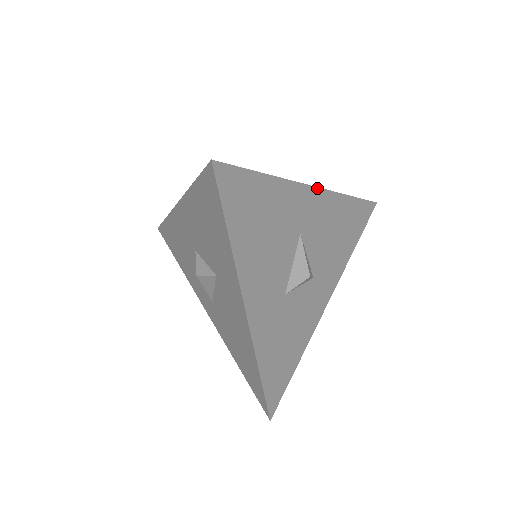
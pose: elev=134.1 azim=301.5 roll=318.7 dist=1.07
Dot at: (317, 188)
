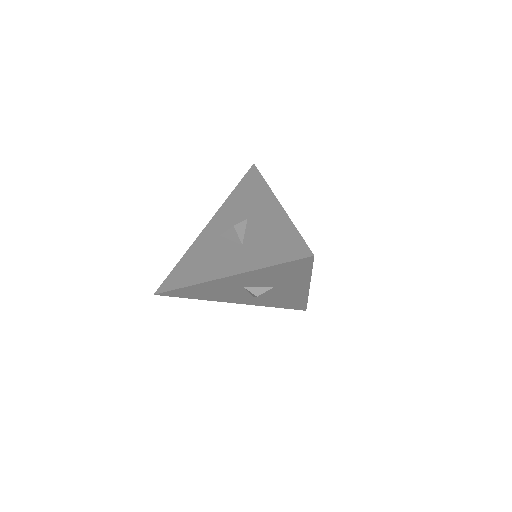
Dot at: (278, 201)
